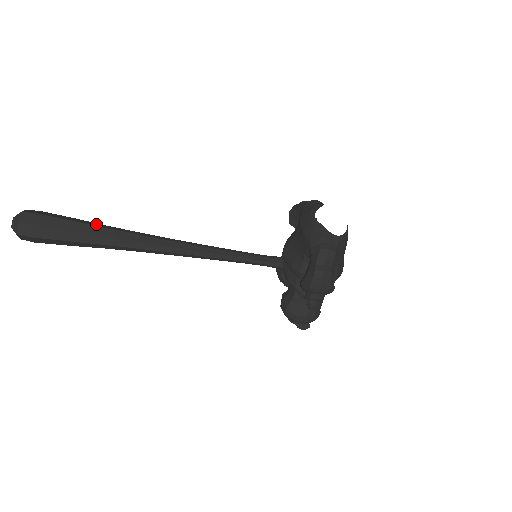
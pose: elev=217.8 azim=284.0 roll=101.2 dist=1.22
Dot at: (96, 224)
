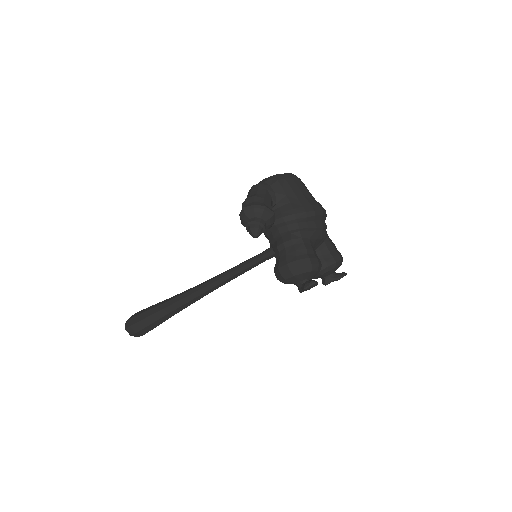
Dot at: occluded
